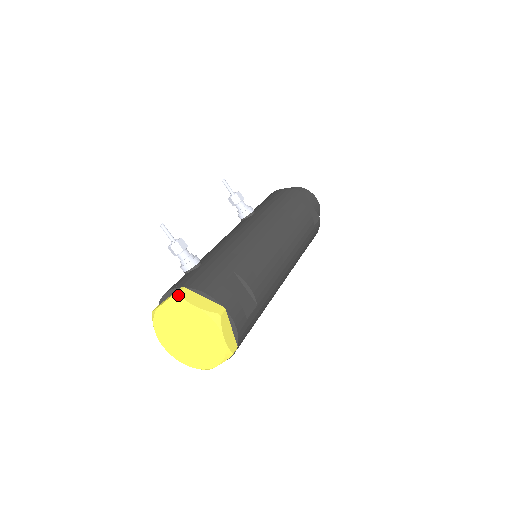
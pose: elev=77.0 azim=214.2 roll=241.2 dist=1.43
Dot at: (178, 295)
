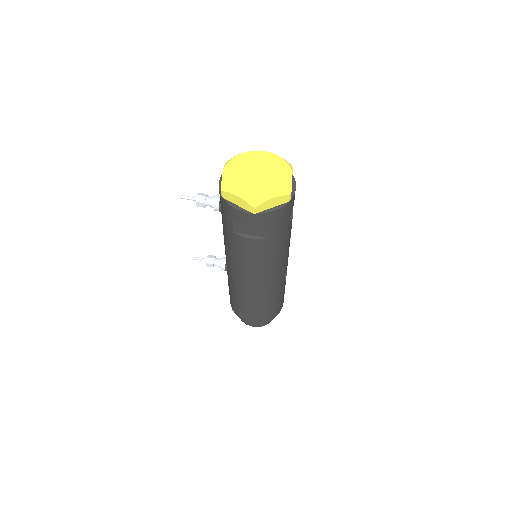
Dot at: (228, 161)
